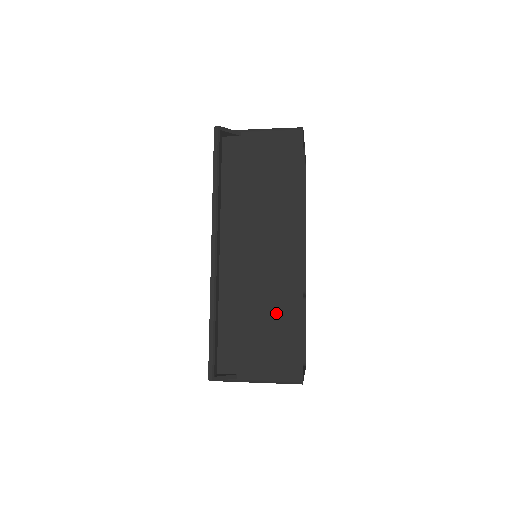
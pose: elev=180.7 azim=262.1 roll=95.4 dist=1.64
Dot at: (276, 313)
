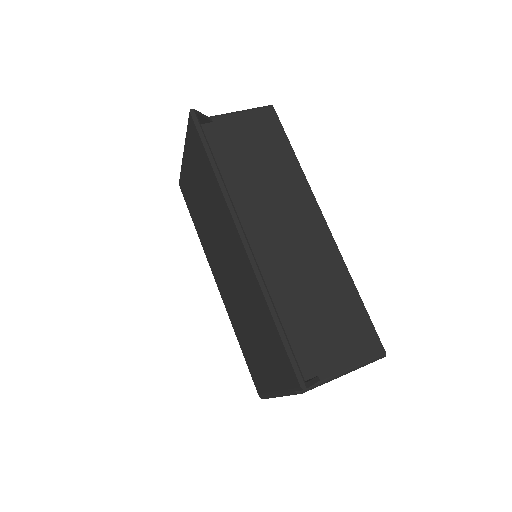
Dot at: (328, 291)
